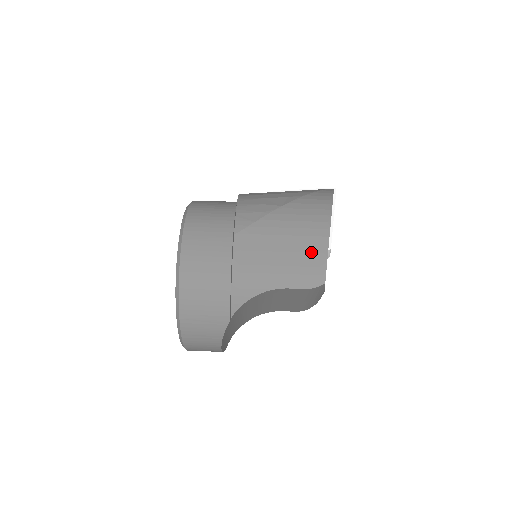
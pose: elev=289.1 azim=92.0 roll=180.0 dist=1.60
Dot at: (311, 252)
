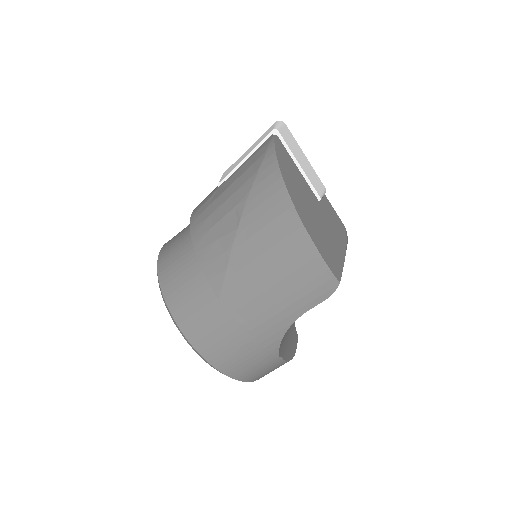
Dot at: (302, 265)
